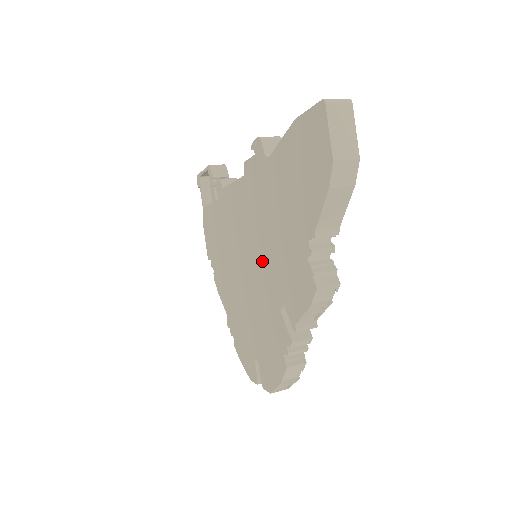
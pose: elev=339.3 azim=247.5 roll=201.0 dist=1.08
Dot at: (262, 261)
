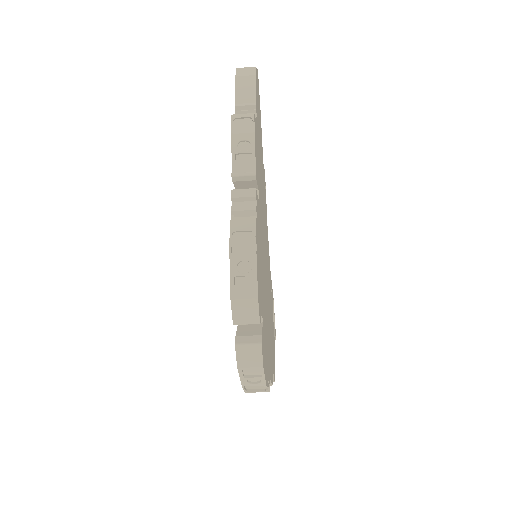
Dot at: occluded
